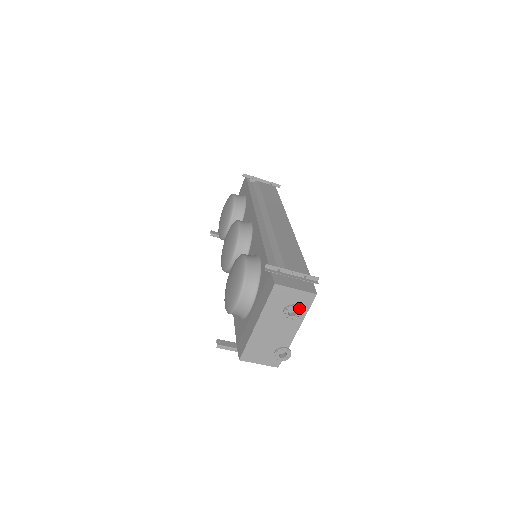
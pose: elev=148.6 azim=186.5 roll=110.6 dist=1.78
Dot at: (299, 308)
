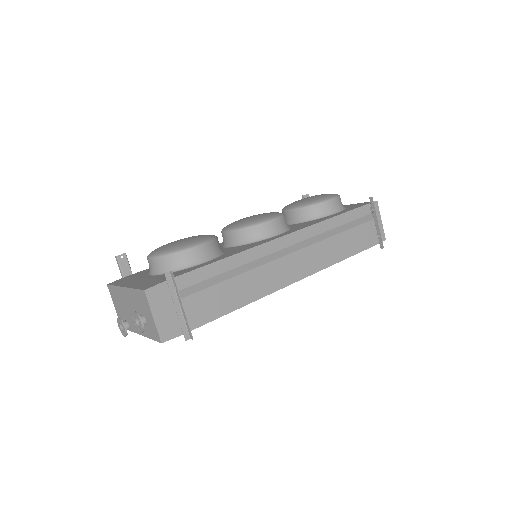
Dot at: (142, 328)
